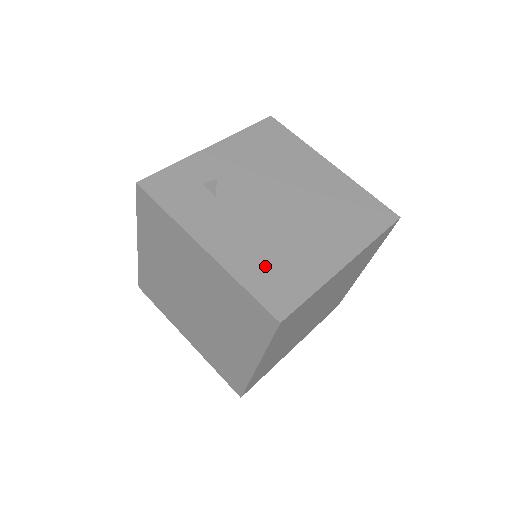
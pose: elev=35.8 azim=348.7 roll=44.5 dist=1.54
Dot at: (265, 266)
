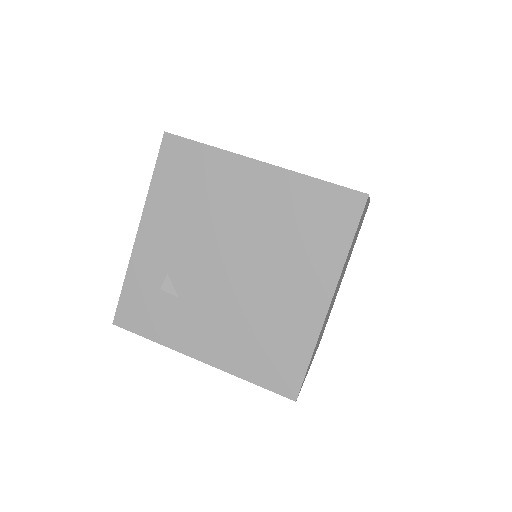
Dot at: (257, 351)
